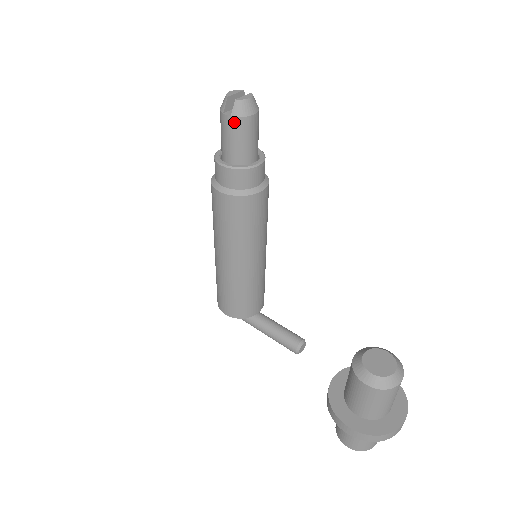
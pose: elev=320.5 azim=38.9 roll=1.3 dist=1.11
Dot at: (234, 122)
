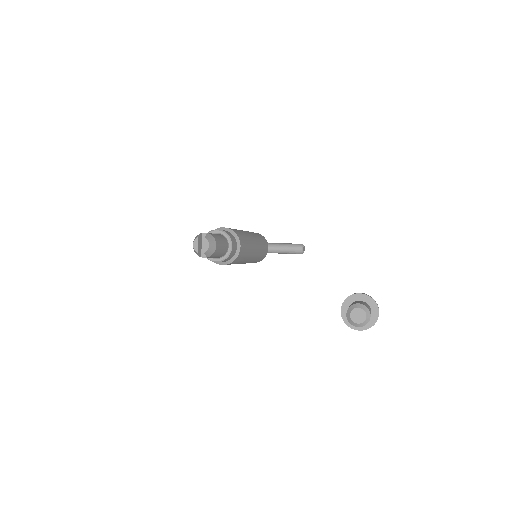
Dot at: occluded
